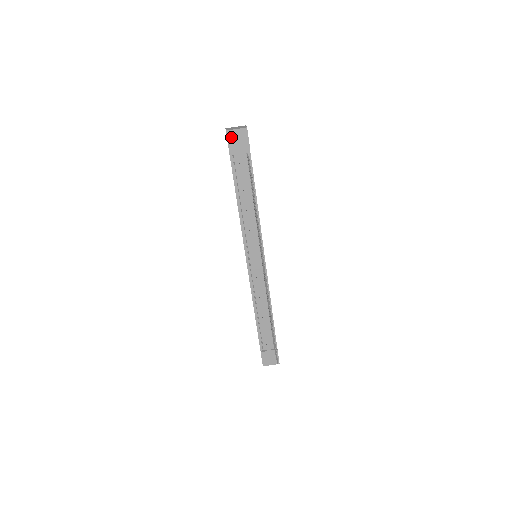
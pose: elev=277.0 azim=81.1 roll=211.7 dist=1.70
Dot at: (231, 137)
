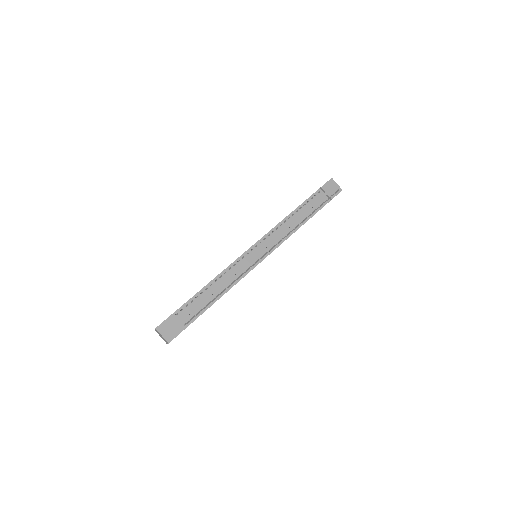
Dot at: (331, 183)
